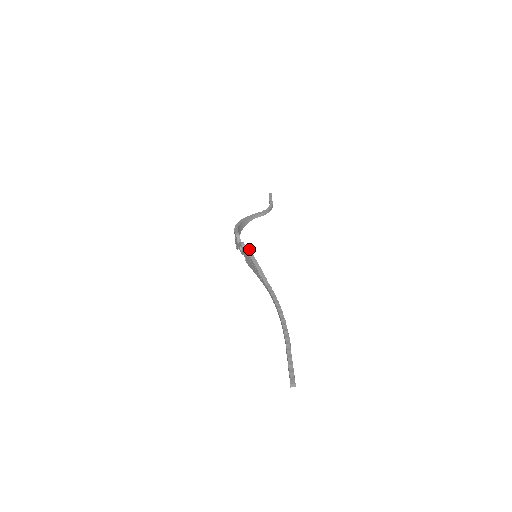
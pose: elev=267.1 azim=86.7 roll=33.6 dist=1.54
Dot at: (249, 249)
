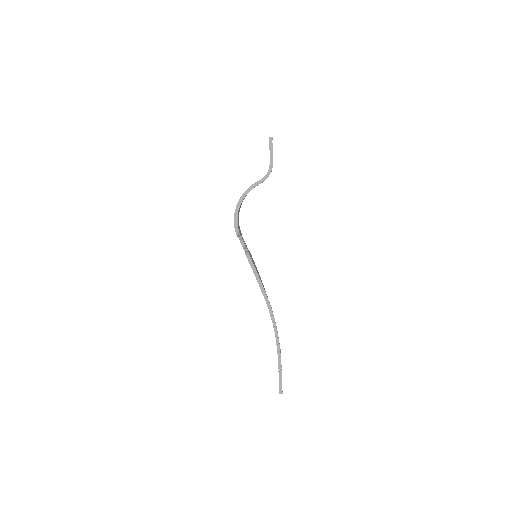
Dot at: (250, 257)
